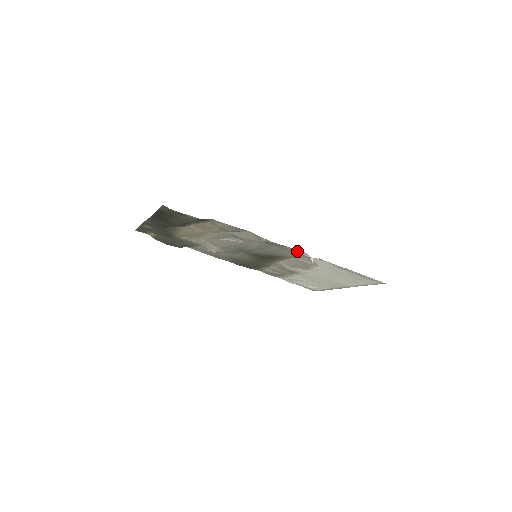
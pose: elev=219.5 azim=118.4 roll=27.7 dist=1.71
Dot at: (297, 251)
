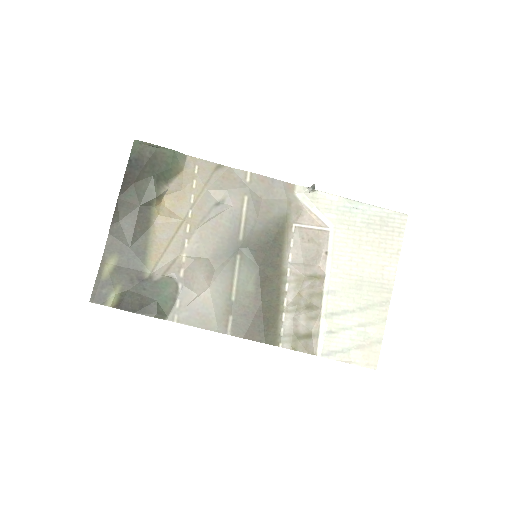
Dot at: (289, 189)
